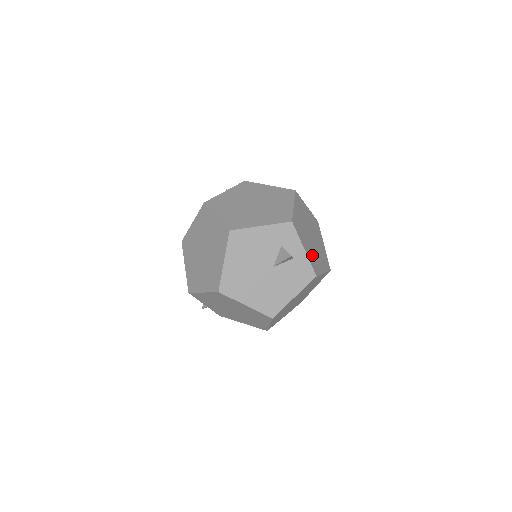
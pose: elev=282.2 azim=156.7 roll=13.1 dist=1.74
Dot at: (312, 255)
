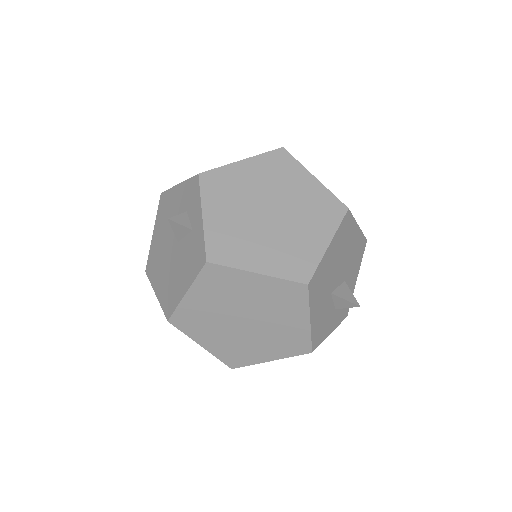
Dot at: (231, 233)
